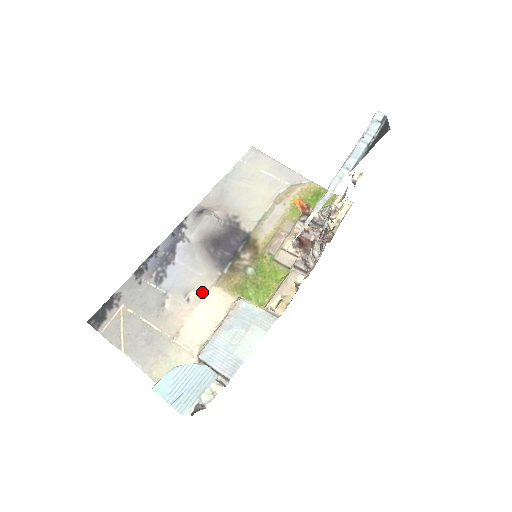
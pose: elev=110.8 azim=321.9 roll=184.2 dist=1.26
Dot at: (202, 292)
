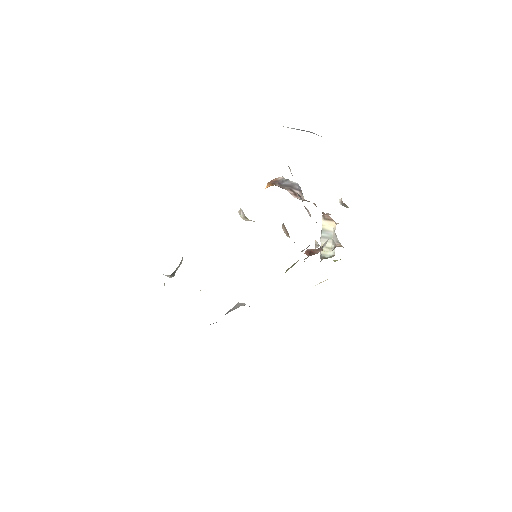
Dot at: occluded
